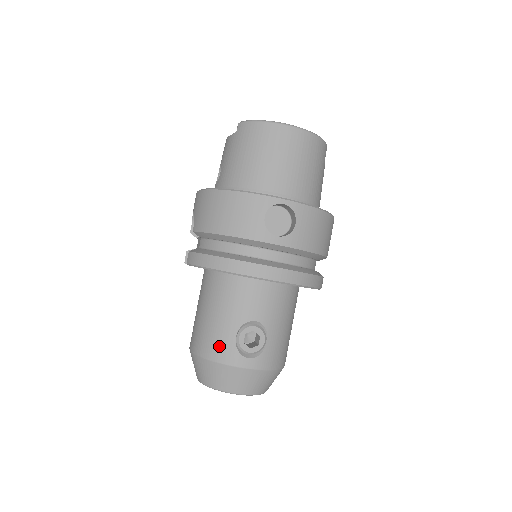
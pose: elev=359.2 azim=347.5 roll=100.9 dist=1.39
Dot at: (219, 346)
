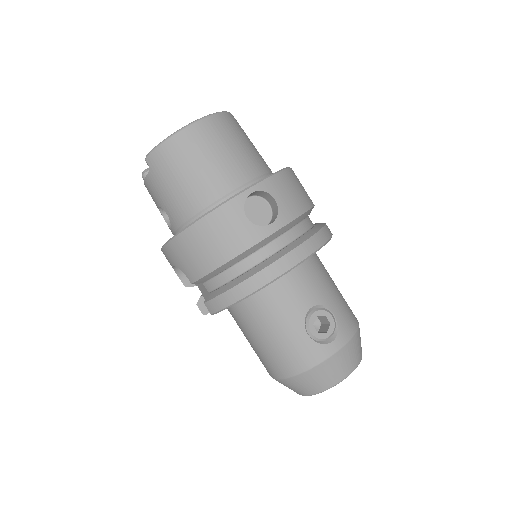
Dot at: (301, 354)
